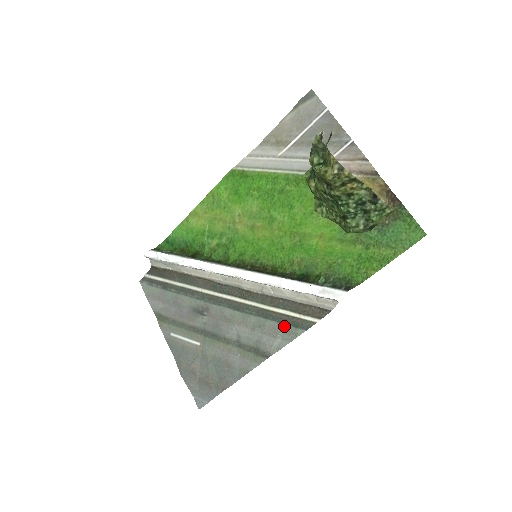
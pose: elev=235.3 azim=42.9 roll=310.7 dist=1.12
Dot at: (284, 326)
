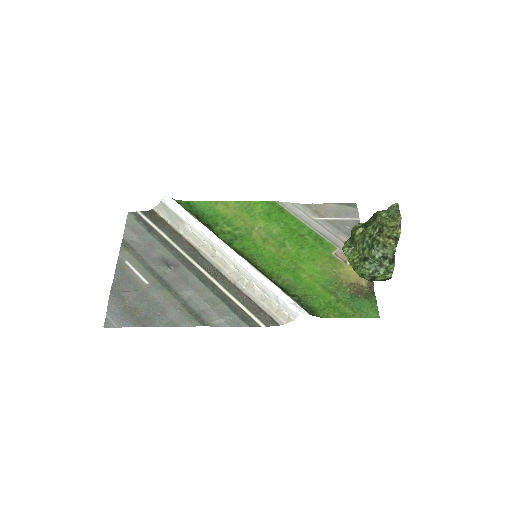
Dot at: (234, 314)
